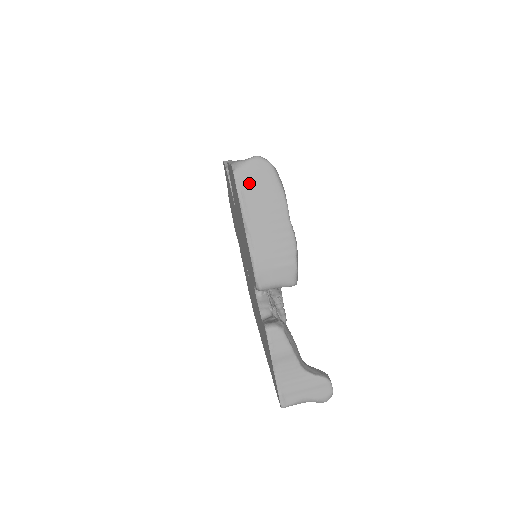
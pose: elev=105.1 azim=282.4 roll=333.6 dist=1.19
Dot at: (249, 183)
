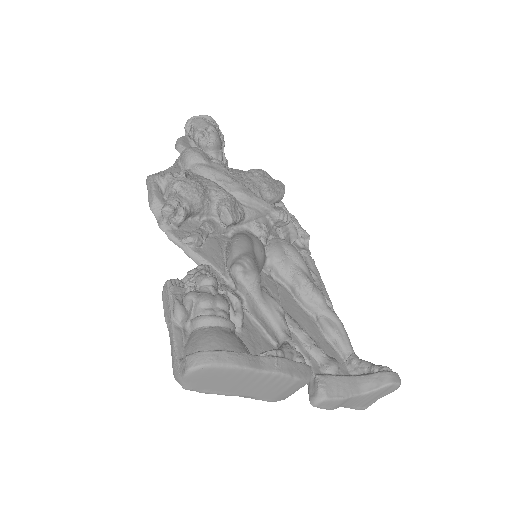
Dot at: (203, 385)
